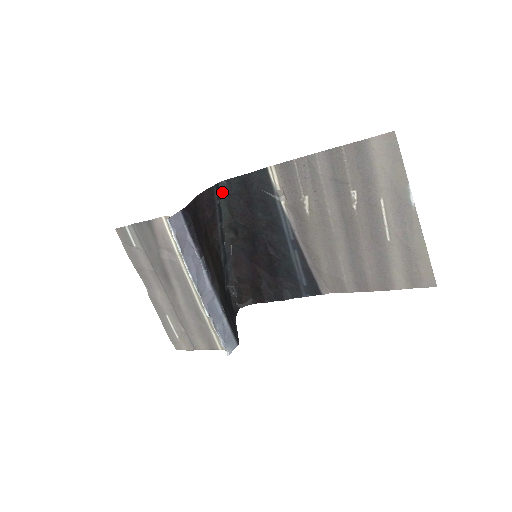
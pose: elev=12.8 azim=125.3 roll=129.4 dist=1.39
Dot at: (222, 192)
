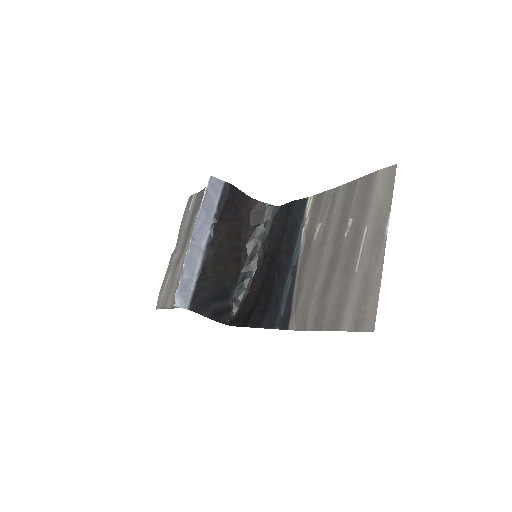
Dot at: (273, 214)
